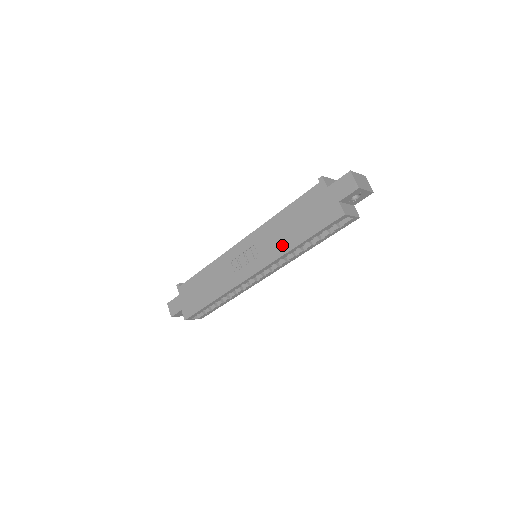
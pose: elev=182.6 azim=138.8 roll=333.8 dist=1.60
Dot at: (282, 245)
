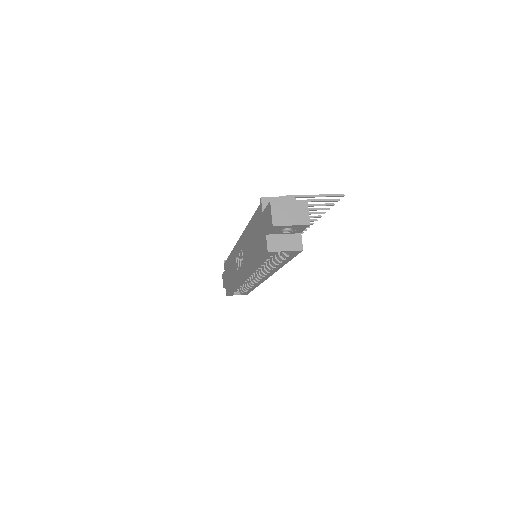
Dot at: (249, 260)
